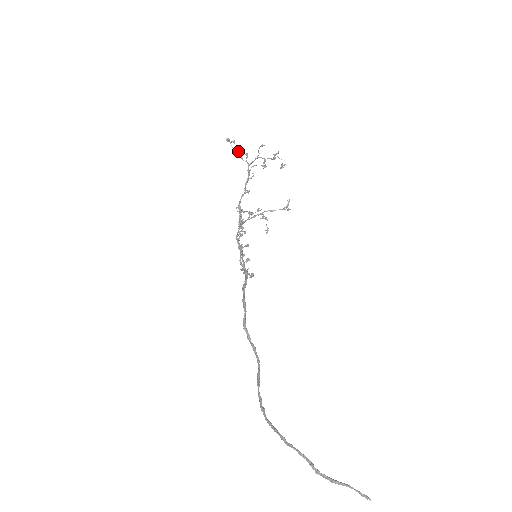
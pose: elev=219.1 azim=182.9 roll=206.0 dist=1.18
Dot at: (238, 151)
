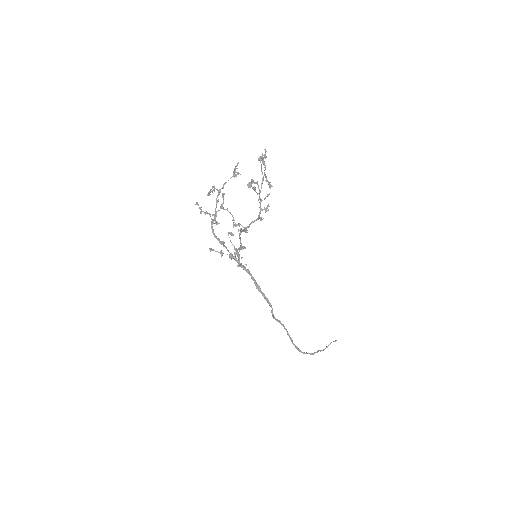
Dot at: occluded
